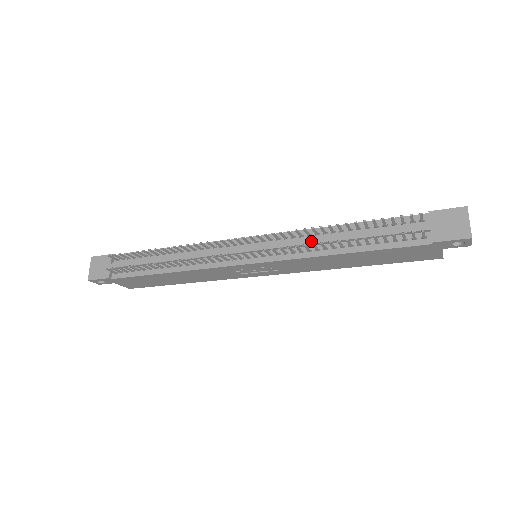
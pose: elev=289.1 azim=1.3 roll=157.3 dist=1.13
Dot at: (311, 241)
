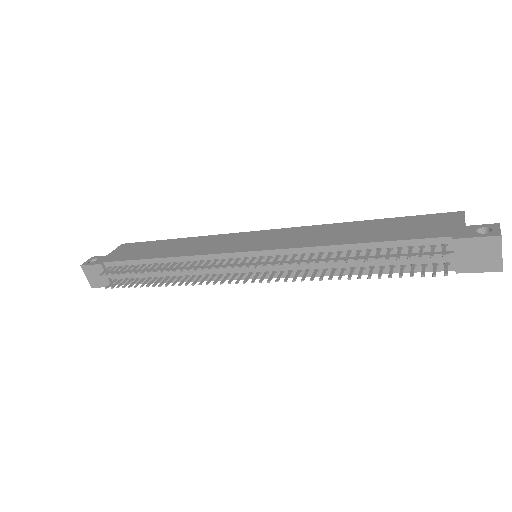
Dot at: (316, 264)
